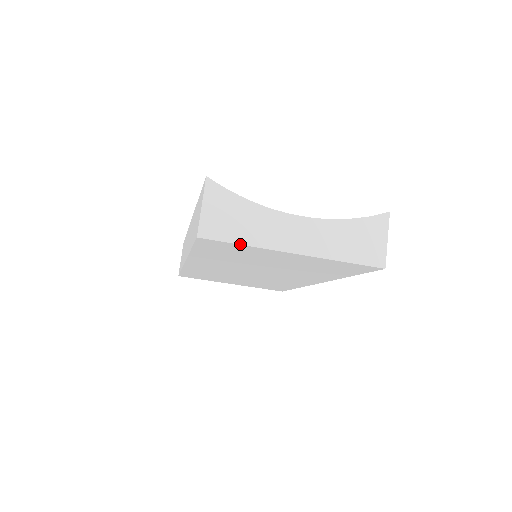
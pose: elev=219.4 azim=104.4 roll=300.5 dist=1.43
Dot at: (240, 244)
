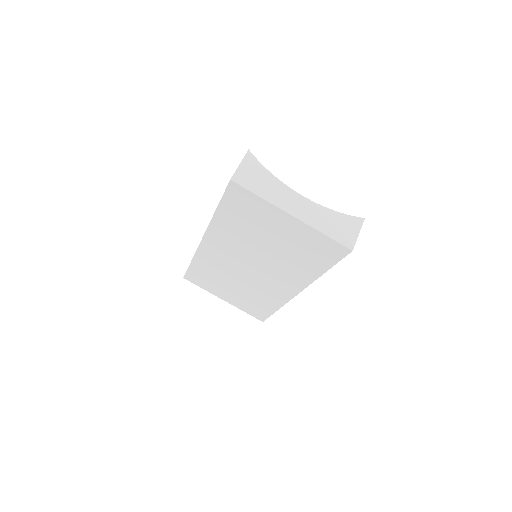
Dot at: (257, 195)
